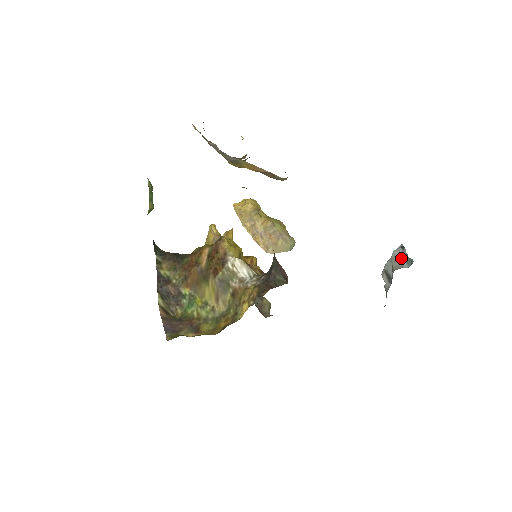
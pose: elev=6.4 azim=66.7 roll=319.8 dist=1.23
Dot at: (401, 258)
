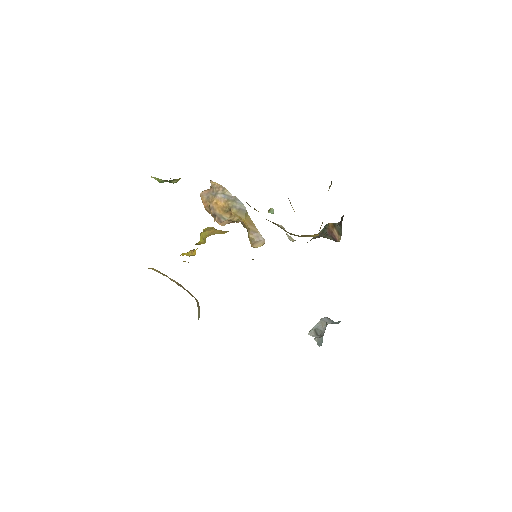
Dot at: (329, 321)
